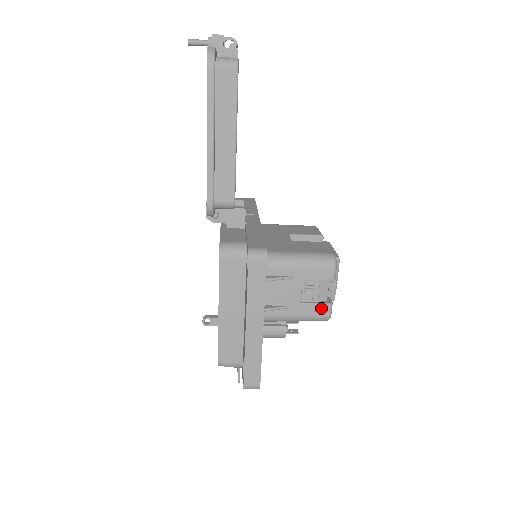
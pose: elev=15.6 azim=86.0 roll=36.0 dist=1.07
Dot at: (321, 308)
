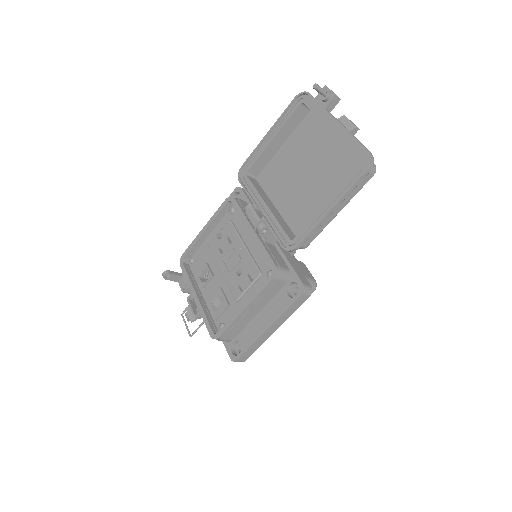
Dot at: occluded
